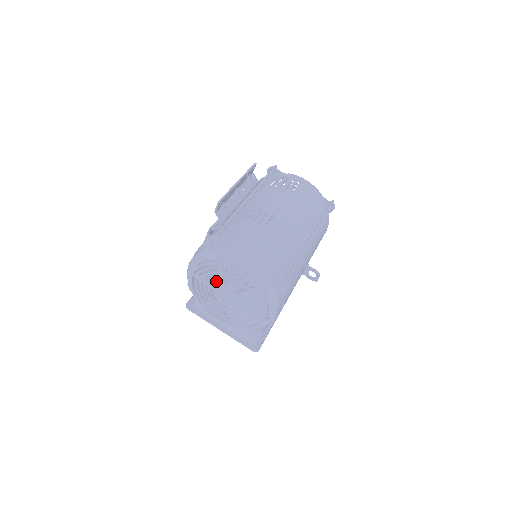
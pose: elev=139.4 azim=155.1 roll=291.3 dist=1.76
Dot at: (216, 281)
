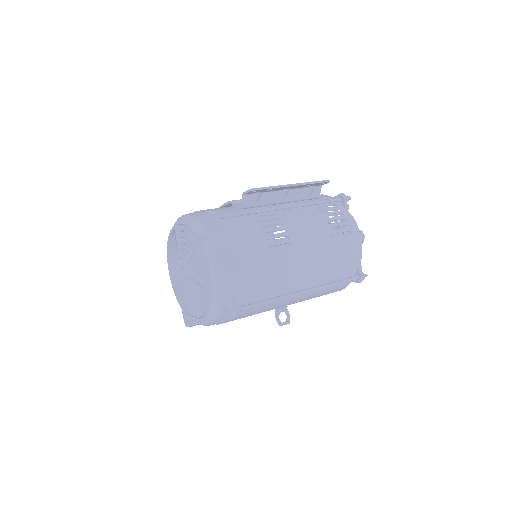
Dot at: (186, 252)
